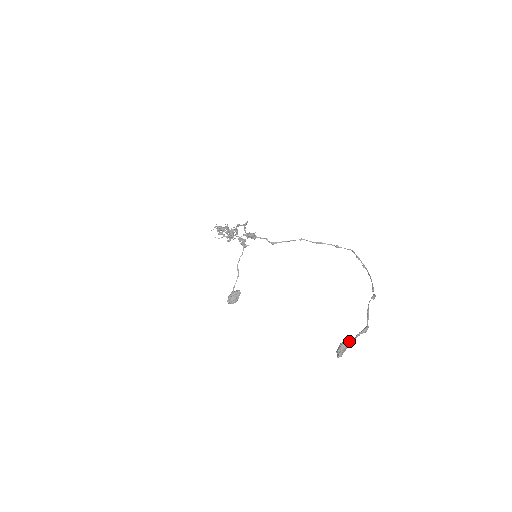
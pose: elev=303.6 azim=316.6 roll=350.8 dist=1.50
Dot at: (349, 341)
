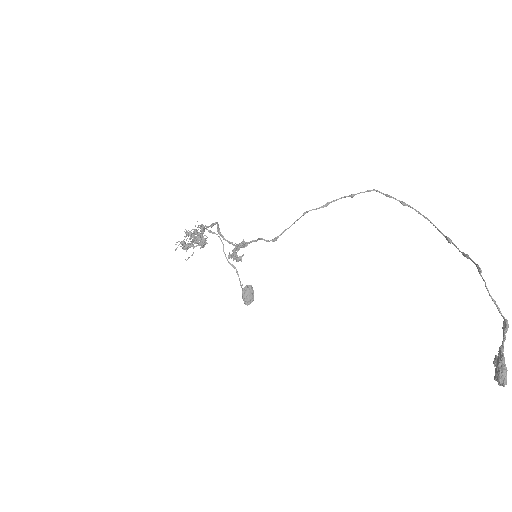
Dot at: (503, 359)
